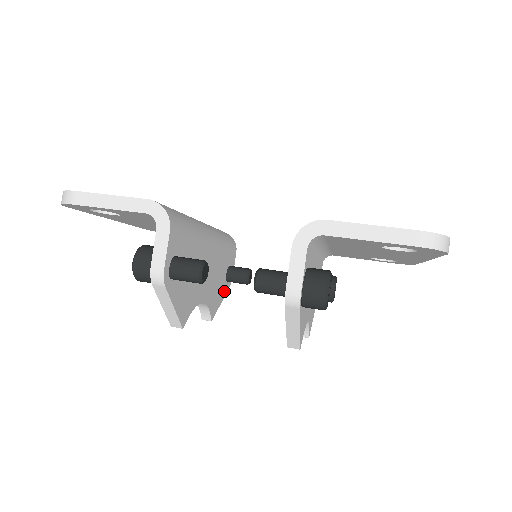
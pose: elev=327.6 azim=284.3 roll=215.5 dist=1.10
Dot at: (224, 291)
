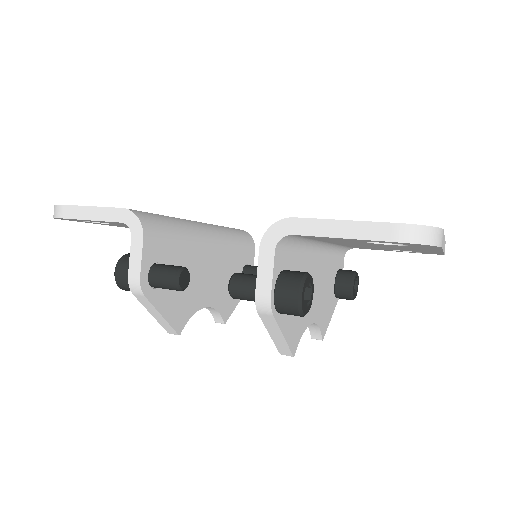
Dot at: occluded
